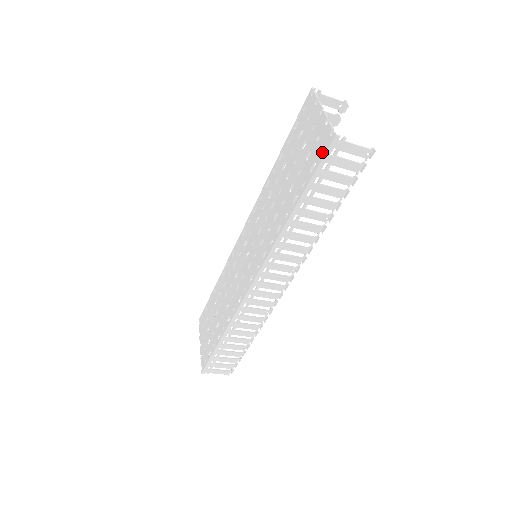
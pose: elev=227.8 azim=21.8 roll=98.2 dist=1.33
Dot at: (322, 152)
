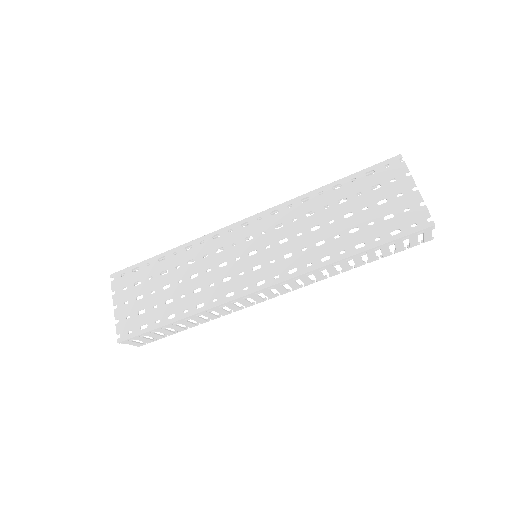
Dot at: (413, 227)
